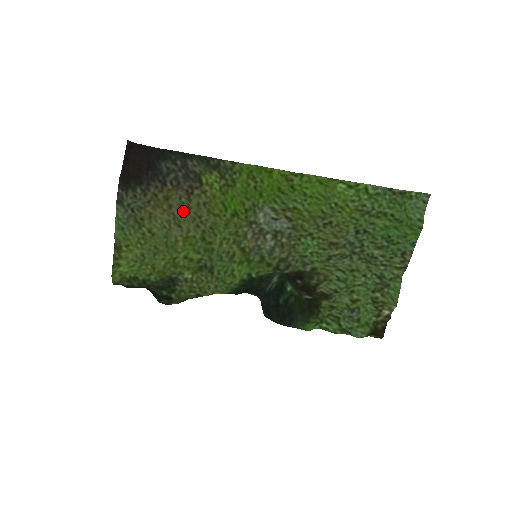
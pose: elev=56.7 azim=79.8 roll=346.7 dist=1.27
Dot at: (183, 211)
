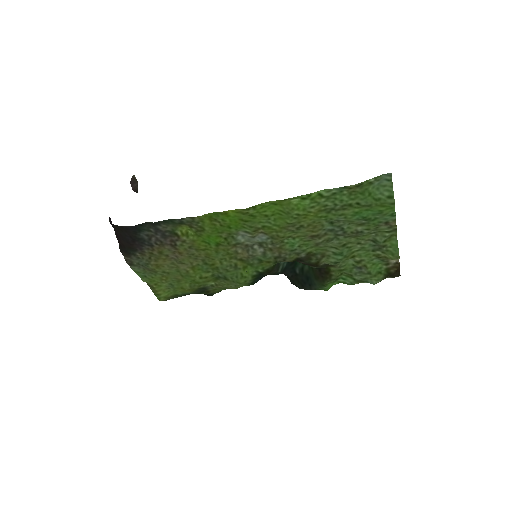
Dot at: (178, 256)
